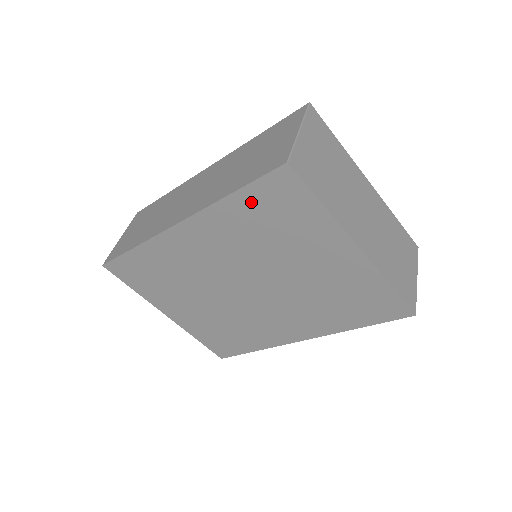
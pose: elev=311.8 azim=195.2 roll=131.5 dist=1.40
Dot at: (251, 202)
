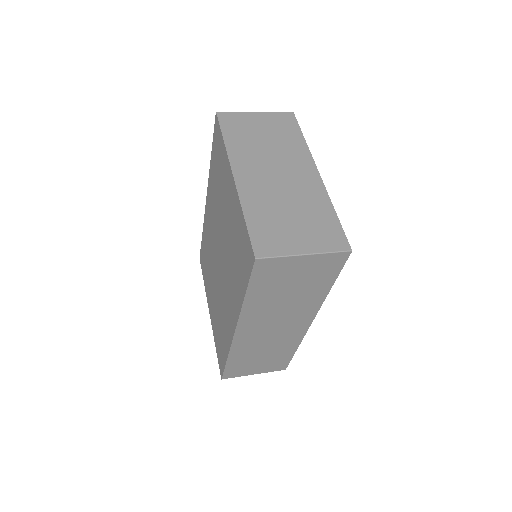
Dot at: (214, 157)
